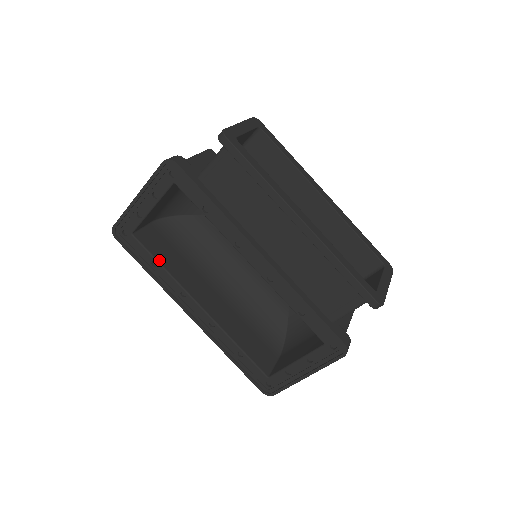
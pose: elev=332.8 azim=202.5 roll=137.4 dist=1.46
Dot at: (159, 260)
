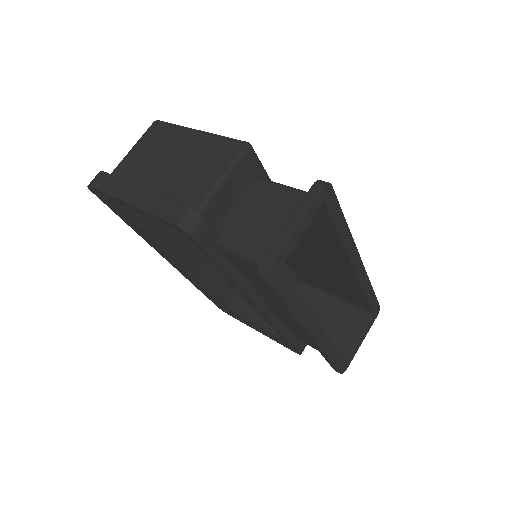
Dot at: (144, 226)
